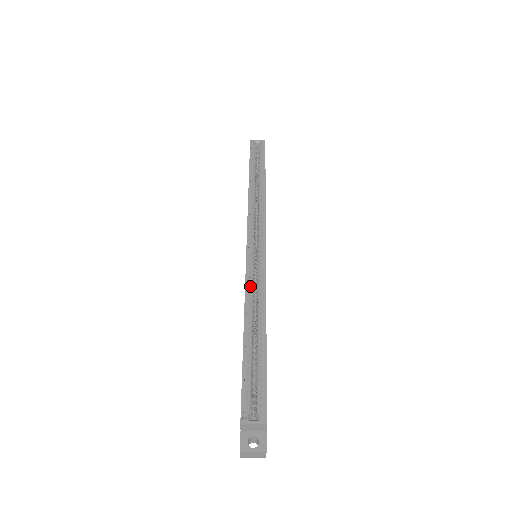
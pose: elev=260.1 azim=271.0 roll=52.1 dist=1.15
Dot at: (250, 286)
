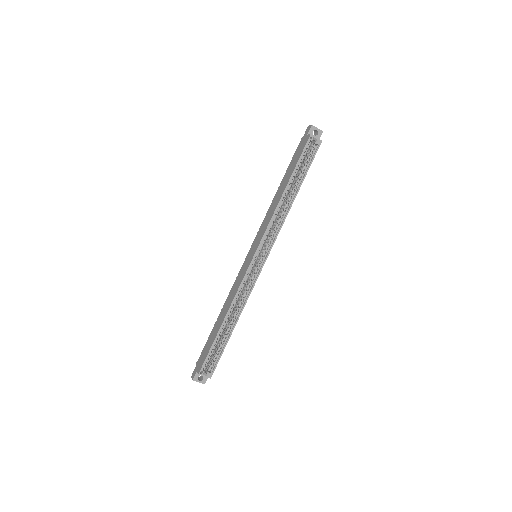
Dot at: (240, 289)
